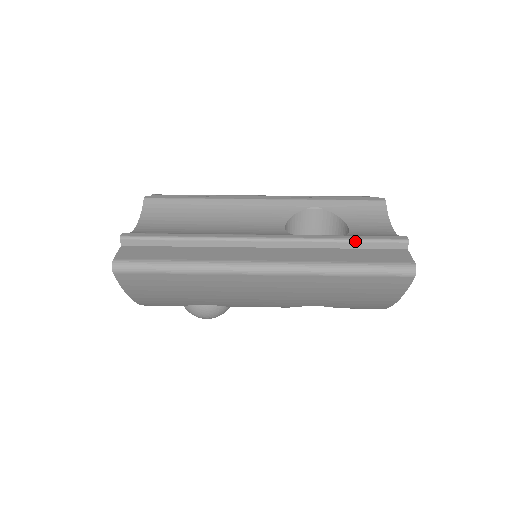
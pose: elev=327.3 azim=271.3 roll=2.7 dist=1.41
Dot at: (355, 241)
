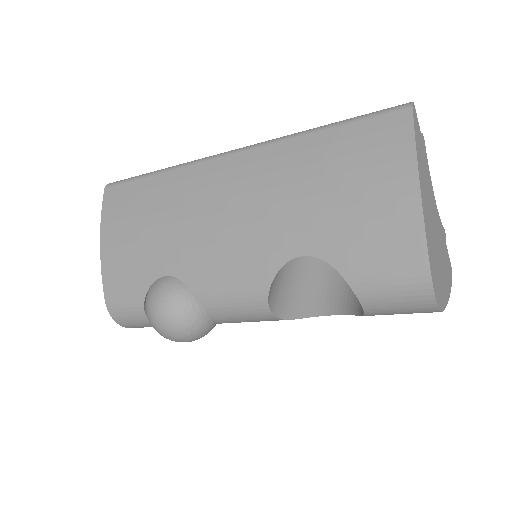
Dot at: occluded
